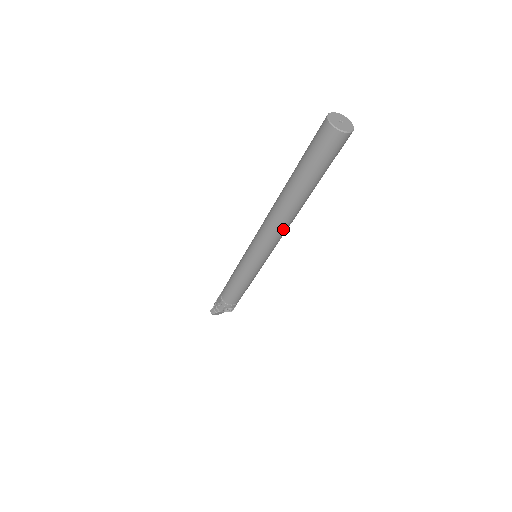
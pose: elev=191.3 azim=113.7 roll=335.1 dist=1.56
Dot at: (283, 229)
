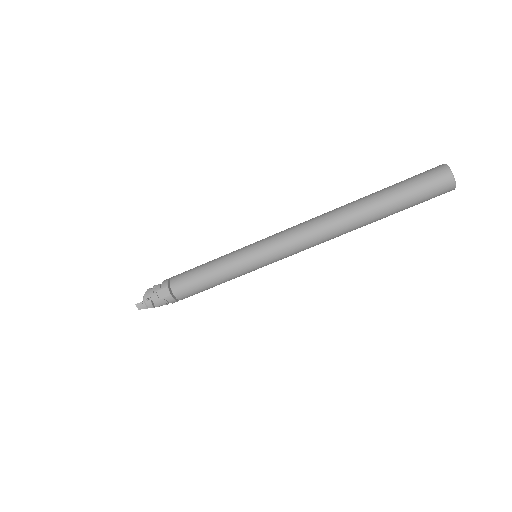
Dot at: (323, 242)
